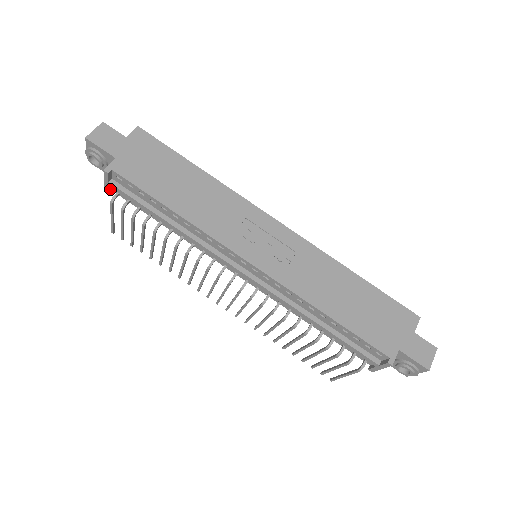
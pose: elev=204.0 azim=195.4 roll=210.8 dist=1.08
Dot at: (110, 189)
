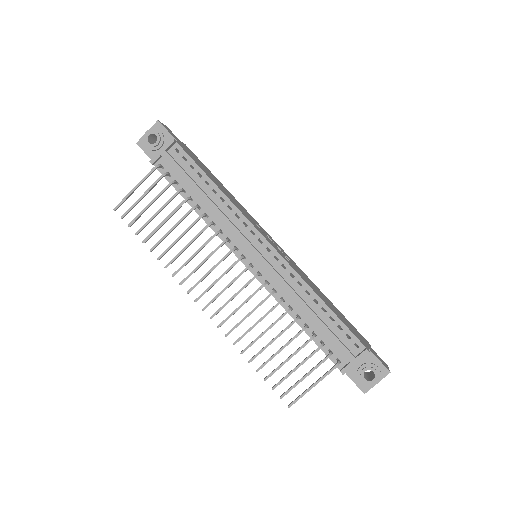
Dot at: (156, 161)
